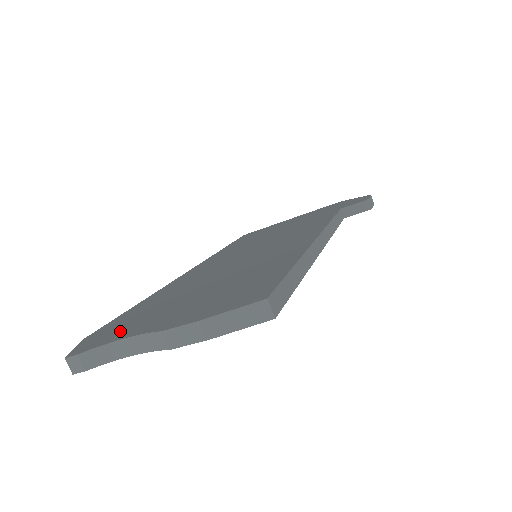
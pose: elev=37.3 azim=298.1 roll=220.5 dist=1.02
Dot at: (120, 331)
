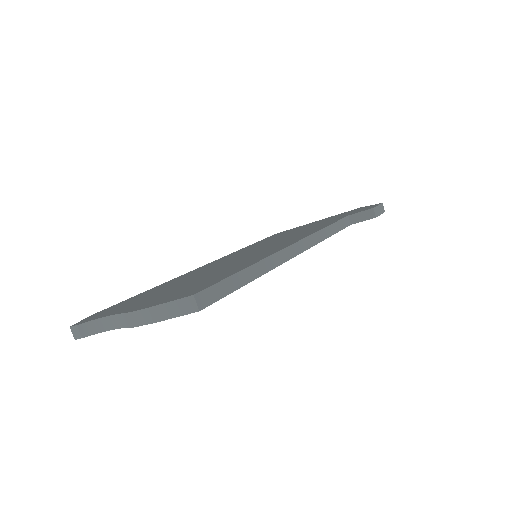
Dot at: (112, 310)
